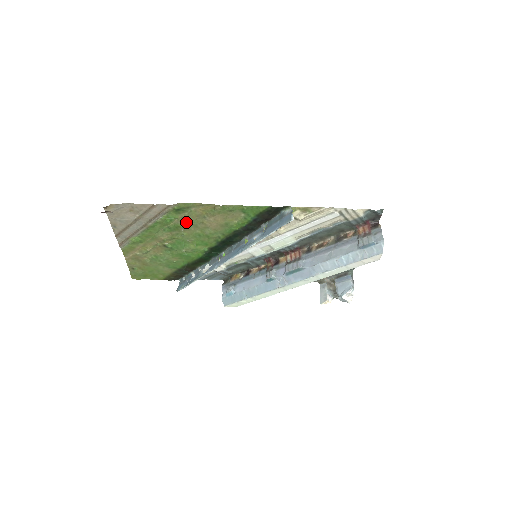
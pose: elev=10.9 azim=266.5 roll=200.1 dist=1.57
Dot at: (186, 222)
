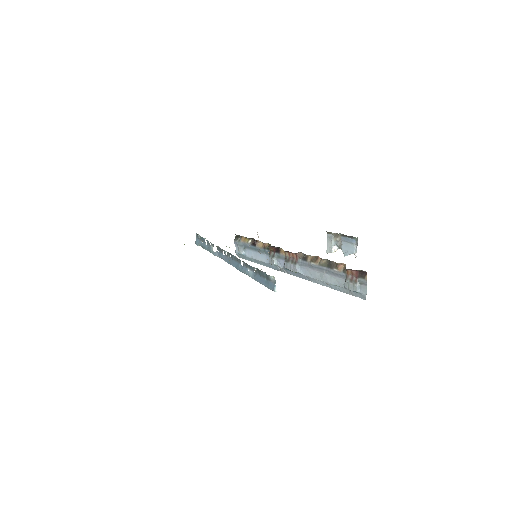
Dot at: occluded
